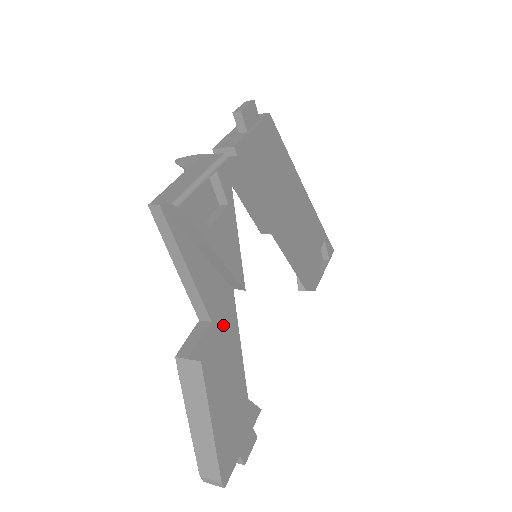
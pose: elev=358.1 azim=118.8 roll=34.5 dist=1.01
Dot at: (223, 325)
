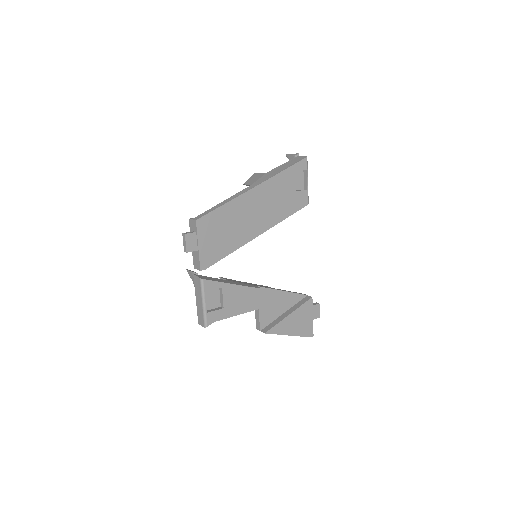
Dot at: (265, 301)
